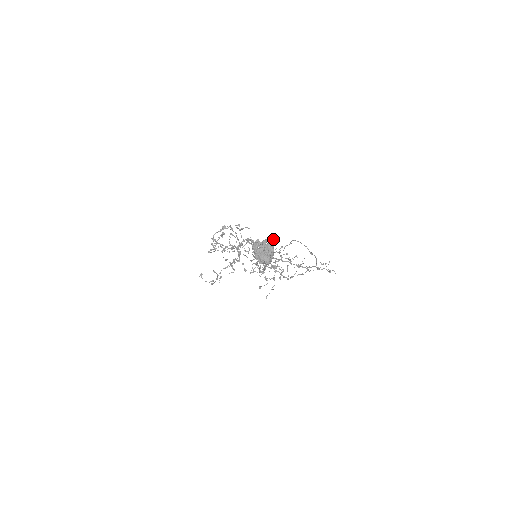
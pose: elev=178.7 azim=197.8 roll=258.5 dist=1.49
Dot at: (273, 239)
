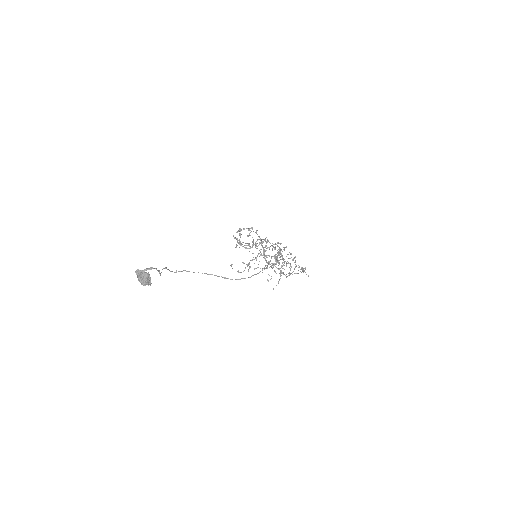
Dot at: (151, 268)
